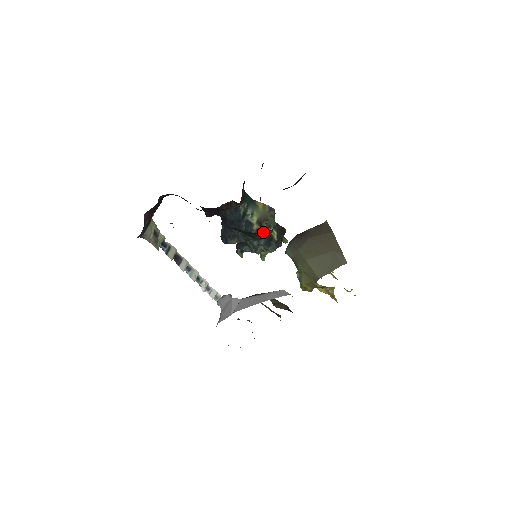
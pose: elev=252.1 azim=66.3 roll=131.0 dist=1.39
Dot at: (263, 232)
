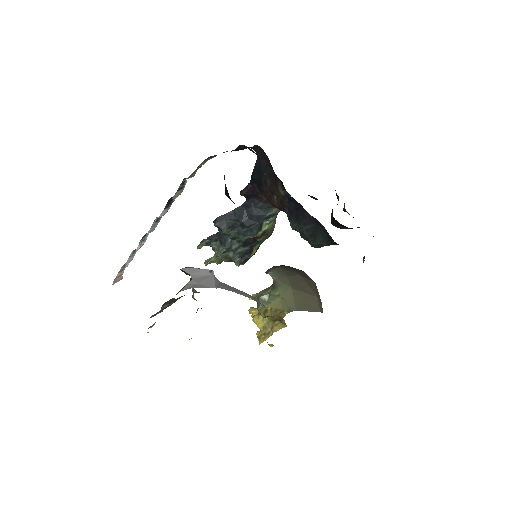
Dot at: (252, 242)
